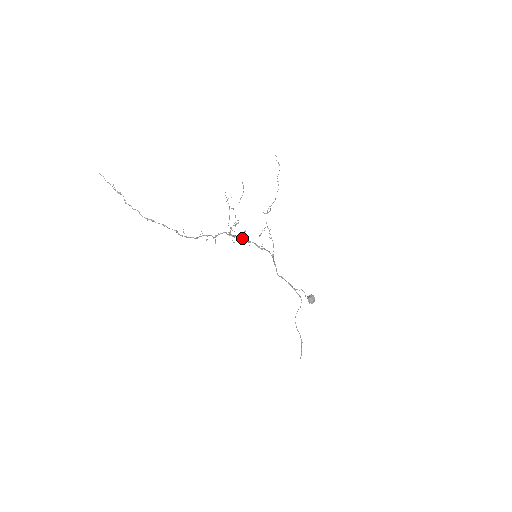
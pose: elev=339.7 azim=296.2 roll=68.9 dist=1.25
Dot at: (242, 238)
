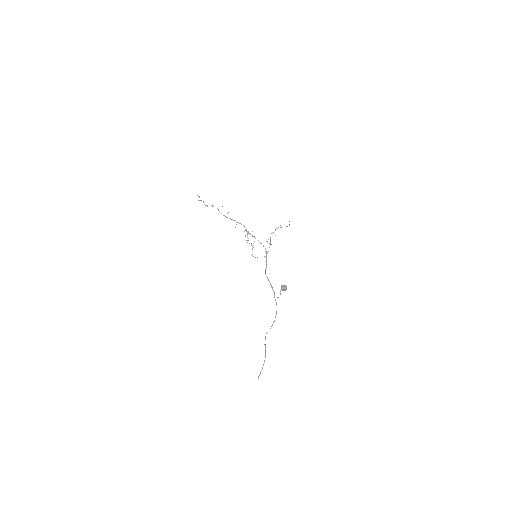
Dot at: (252, 235)
